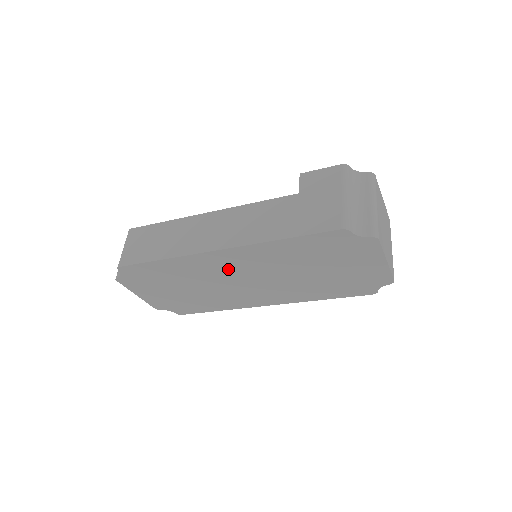
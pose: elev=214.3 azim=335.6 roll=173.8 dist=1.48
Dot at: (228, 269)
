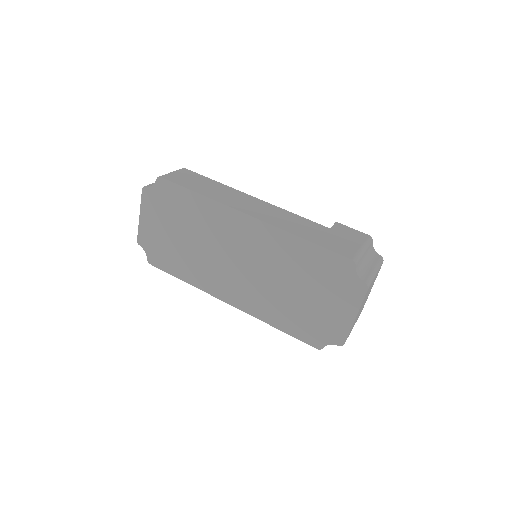
Dot at: (237, 240)
